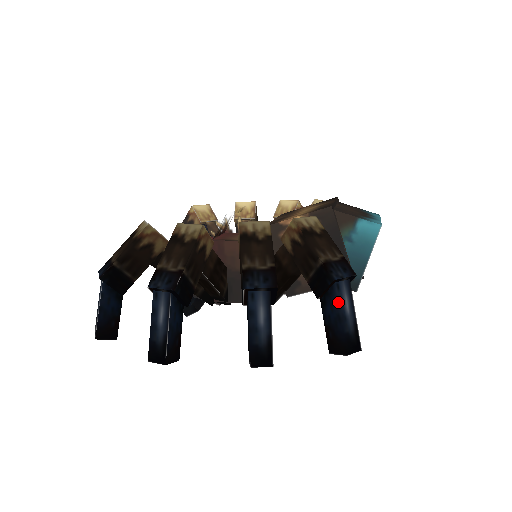
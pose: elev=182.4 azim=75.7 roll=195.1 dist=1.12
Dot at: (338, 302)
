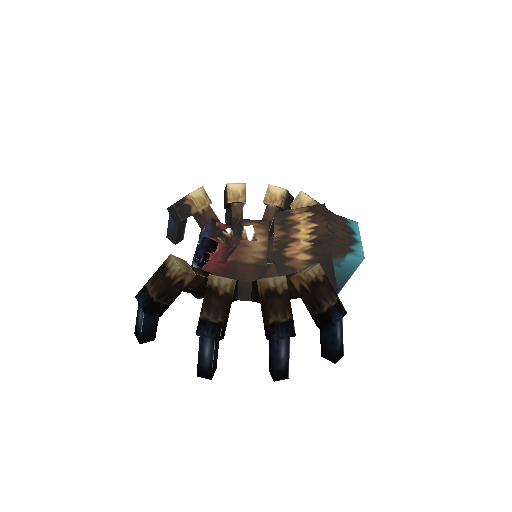
Dot at: (334, 335)
